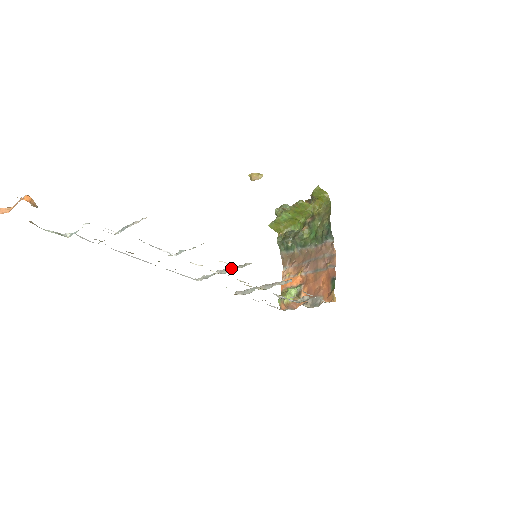
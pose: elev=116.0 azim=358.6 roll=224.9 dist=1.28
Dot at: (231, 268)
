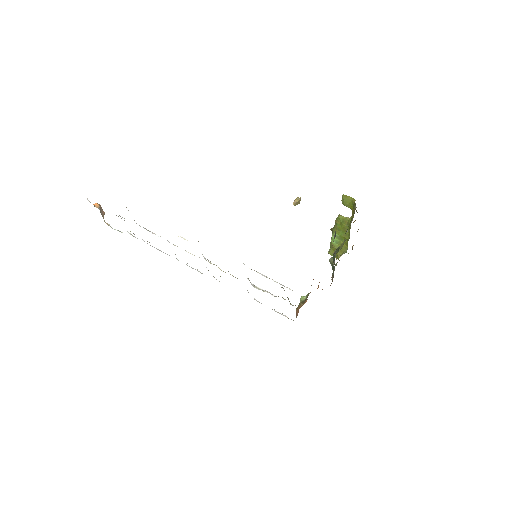
Dot at: occluded
